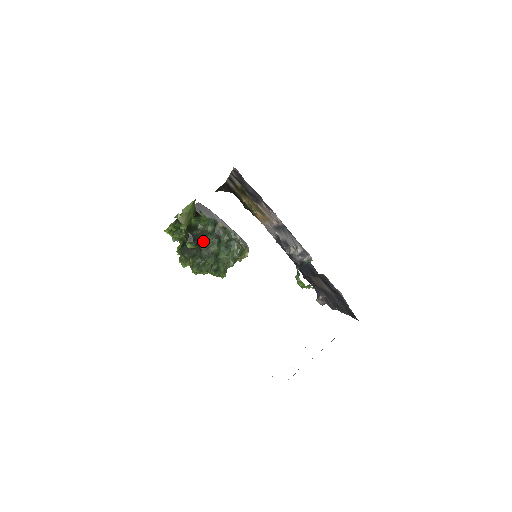
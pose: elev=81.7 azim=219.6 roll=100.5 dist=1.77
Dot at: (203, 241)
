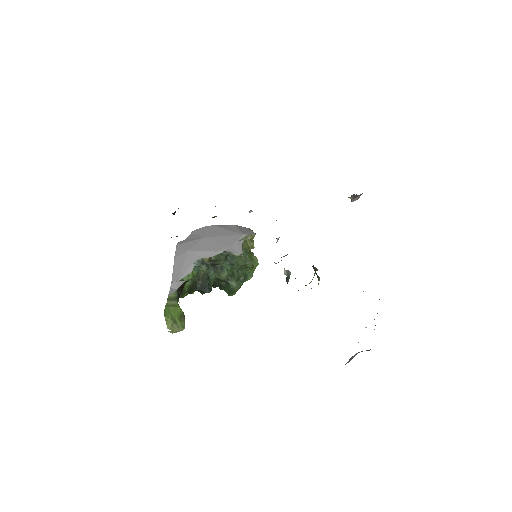
Dot at: (211, 280)
